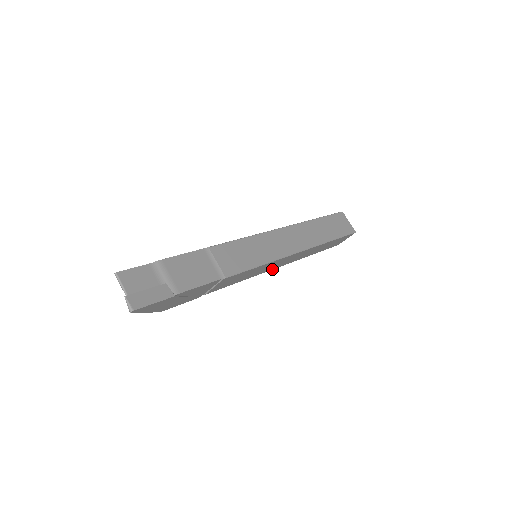
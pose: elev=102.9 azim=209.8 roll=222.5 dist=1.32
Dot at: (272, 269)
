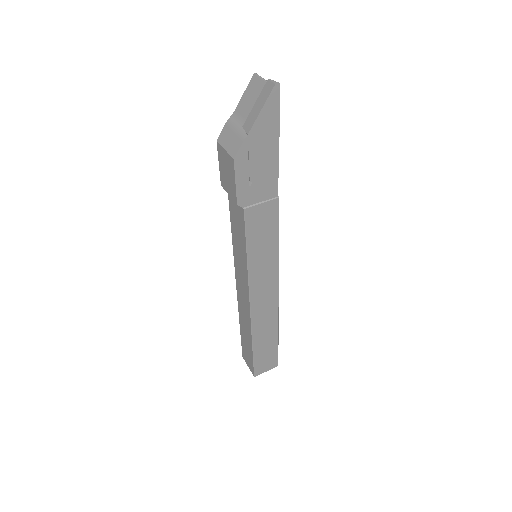
Dot at: (250, 293)
